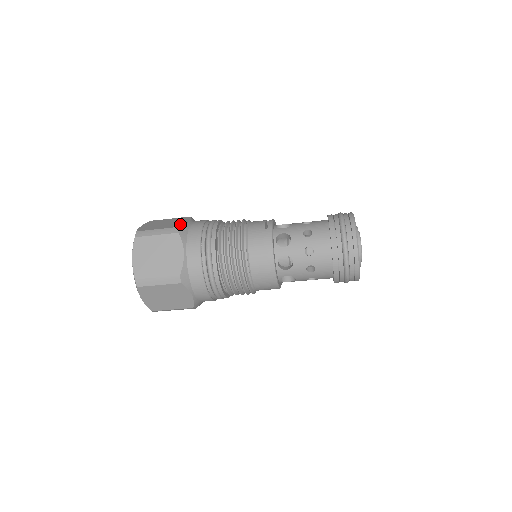
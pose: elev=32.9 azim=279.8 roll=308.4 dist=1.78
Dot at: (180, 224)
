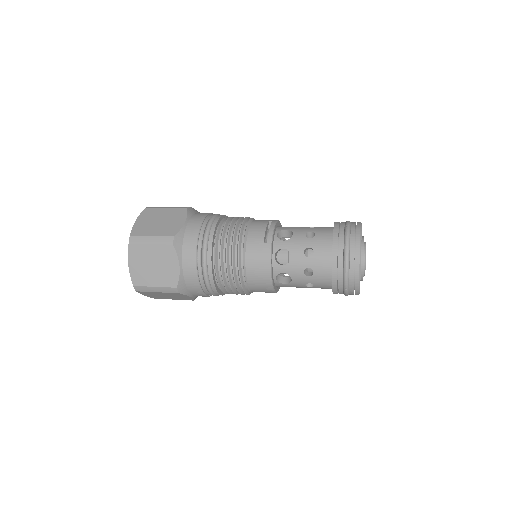
Dot at: (175, 229)
